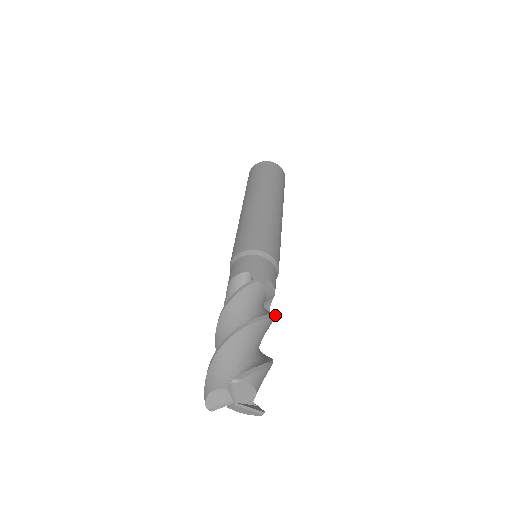
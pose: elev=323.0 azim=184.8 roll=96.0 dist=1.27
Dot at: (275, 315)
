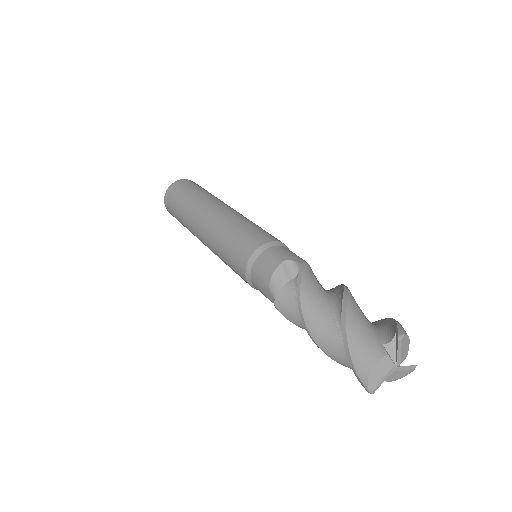
Dot at: occluded
